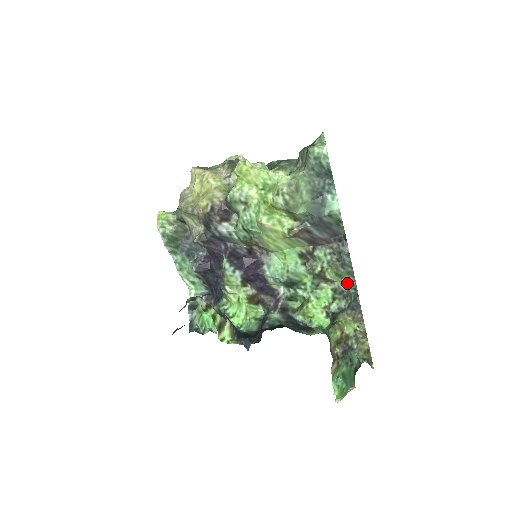
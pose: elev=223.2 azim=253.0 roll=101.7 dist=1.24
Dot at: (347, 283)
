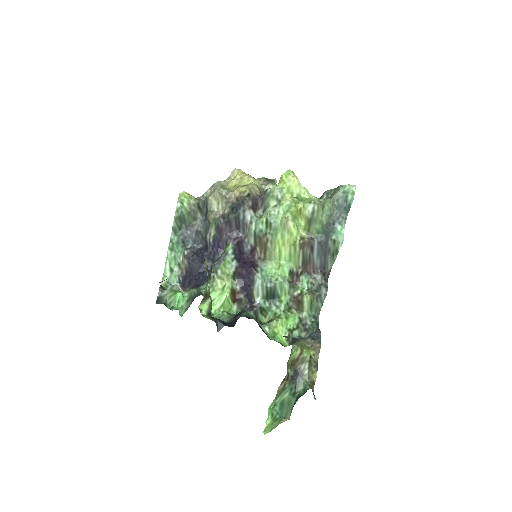
Dot at: (312, 318)
